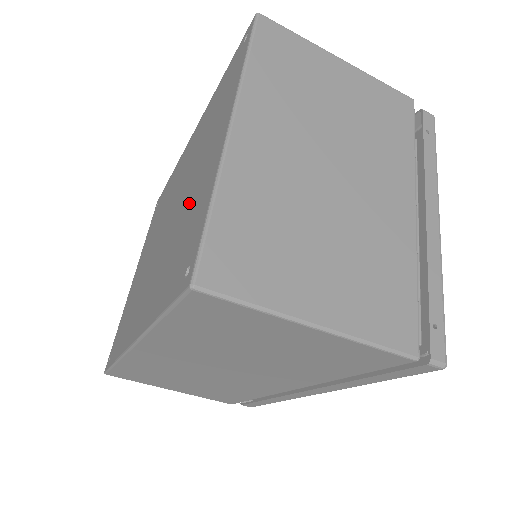
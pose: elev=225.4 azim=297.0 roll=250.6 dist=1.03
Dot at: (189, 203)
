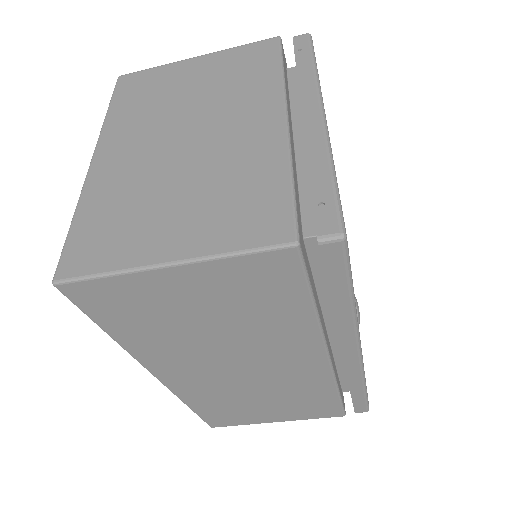
Dot at: occluded
